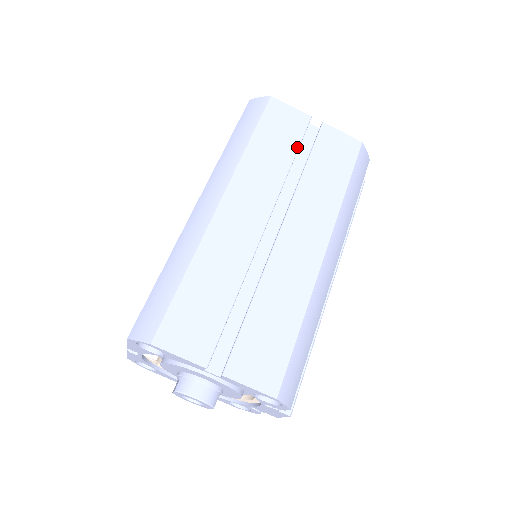
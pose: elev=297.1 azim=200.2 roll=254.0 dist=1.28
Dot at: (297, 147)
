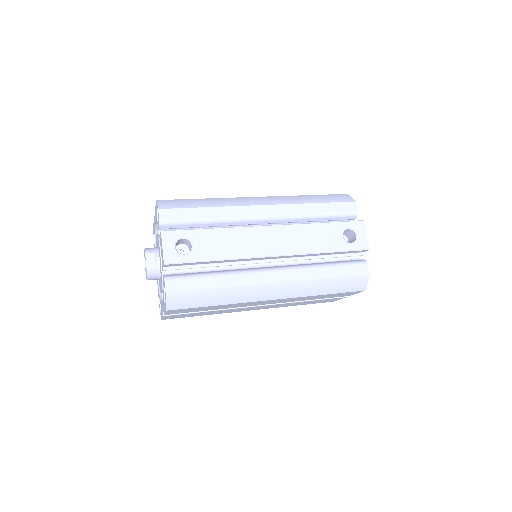
Dot at: occluded
